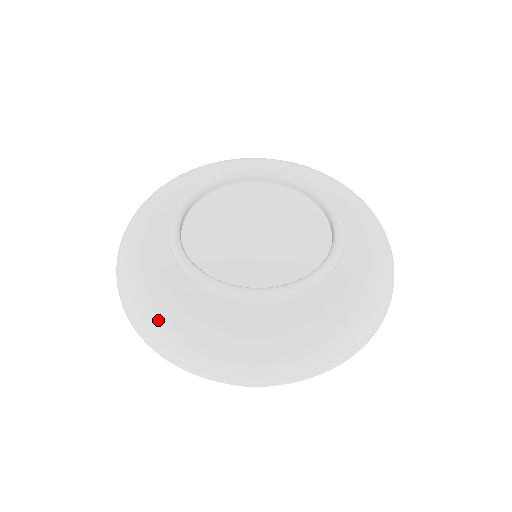
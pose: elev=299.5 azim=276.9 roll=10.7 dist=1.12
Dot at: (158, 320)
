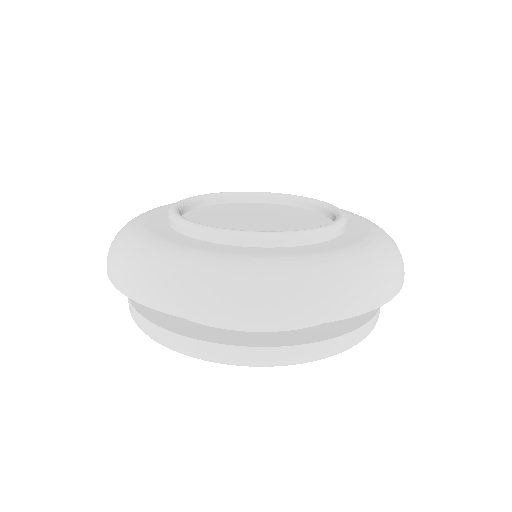
Dot at: (158, 264)
